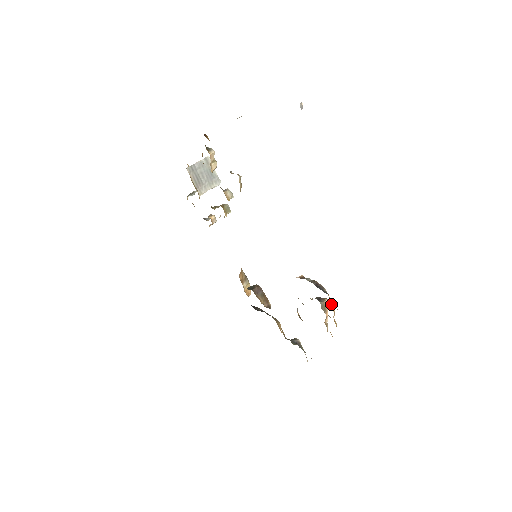
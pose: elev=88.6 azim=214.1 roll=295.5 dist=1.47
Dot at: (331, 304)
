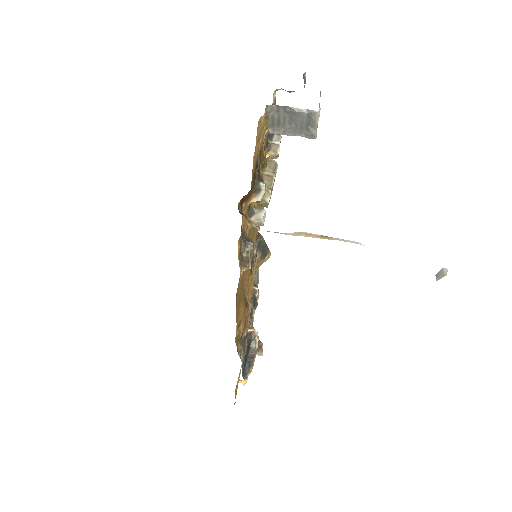
Dot at: (240, 382)
